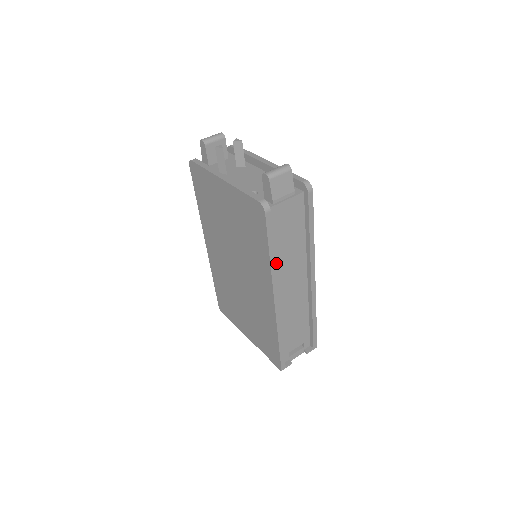
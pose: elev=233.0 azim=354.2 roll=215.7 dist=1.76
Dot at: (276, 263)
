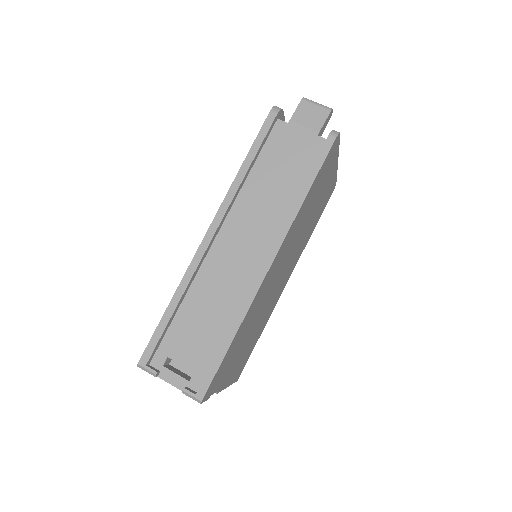
Dot at: (245, 193)
